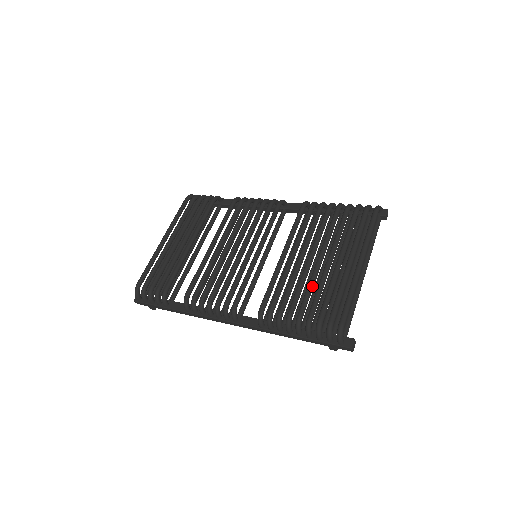
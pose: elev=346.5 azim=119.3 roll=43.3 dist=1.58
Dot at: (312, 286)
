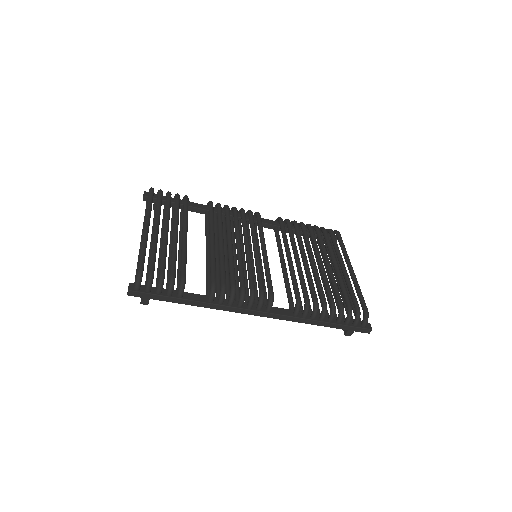
Dot at: (328, 282)
